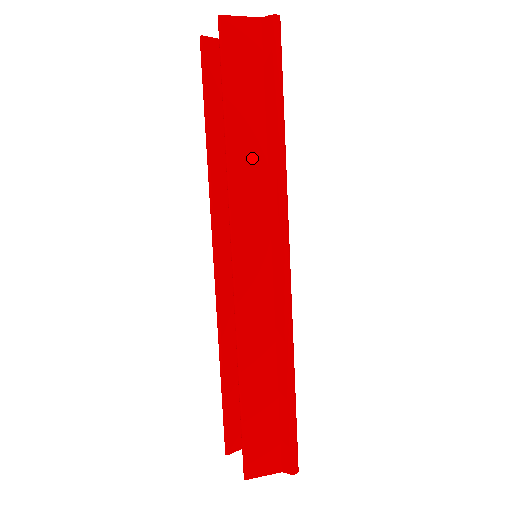
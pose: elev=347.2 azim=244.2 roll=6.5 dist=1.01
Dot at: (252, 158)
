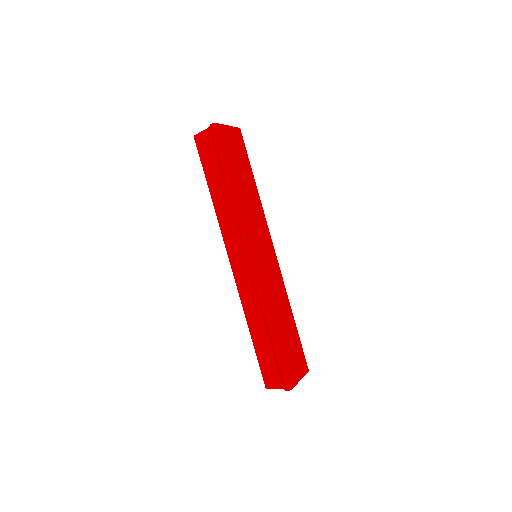
Dot at: (224, 204)
